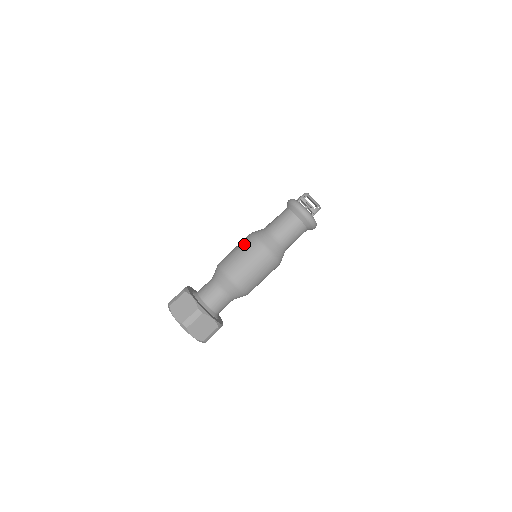
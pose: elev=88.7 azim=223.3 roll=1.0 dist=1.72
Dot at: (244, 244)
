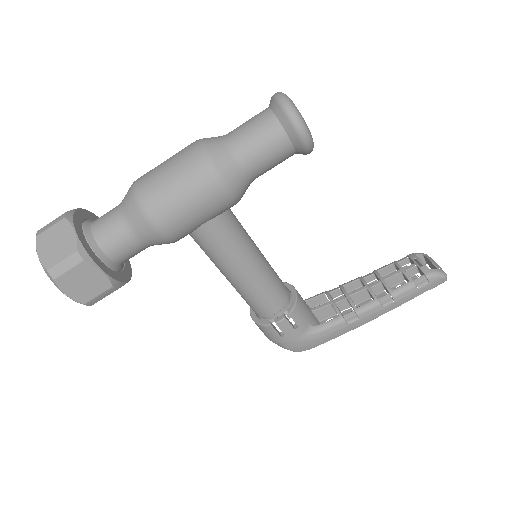
Dot at: occluded
